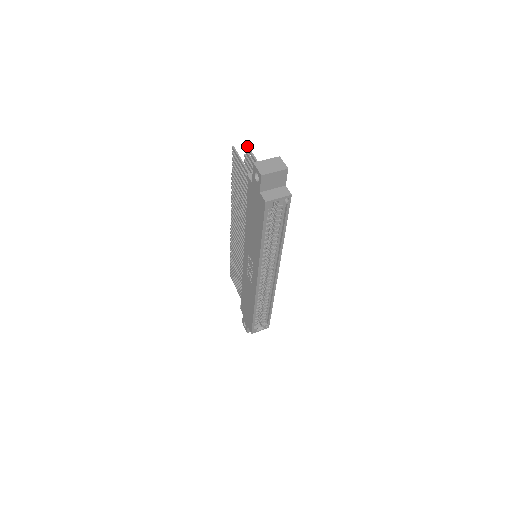
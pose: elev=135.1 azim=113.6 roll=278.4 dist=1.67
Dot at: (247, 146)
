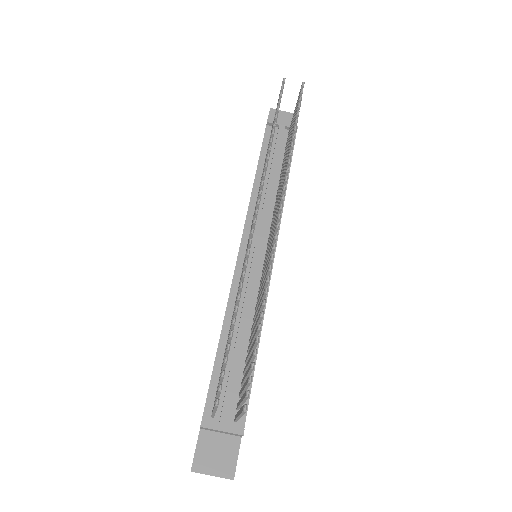
Dot at: (242, 413)
